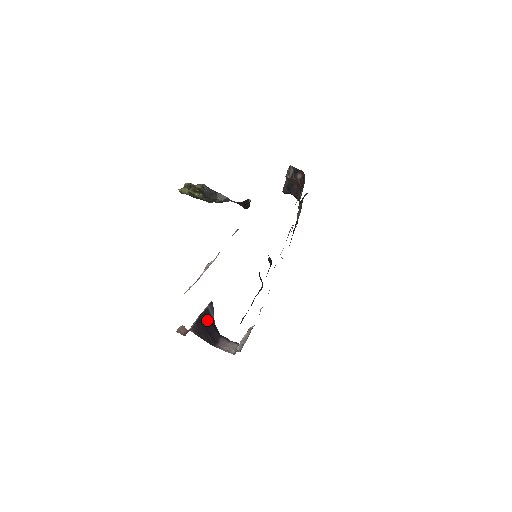
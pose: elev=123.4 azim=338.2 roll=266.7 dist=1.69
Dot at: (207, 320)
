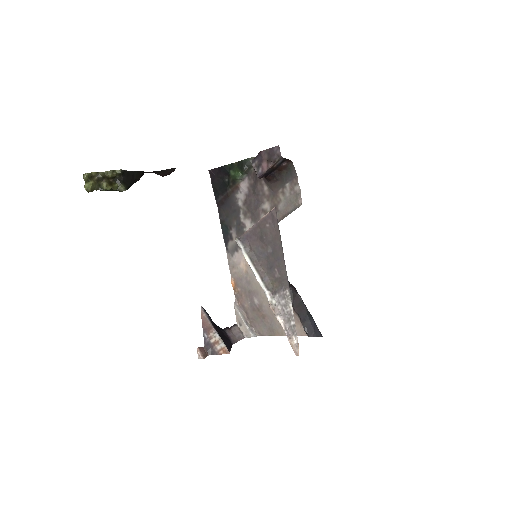
Dot at: (217, 328)
